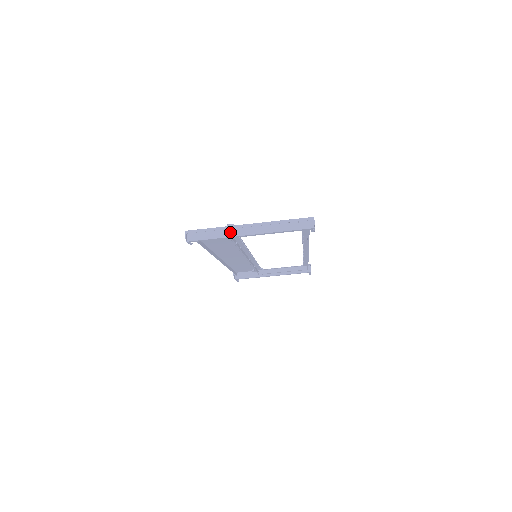
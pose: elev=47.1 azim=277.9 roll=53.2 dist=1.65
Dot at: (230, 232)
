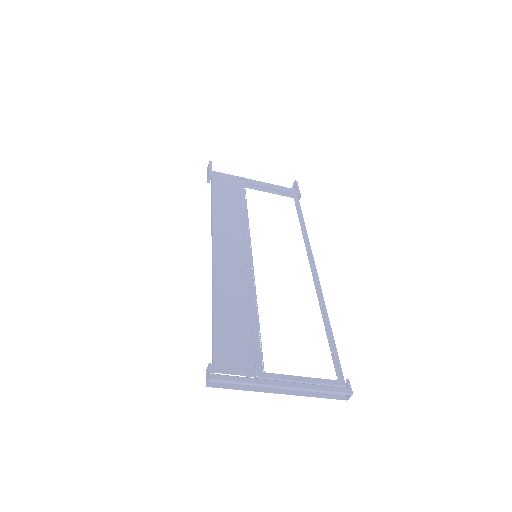
Dot at: (259, 382)
